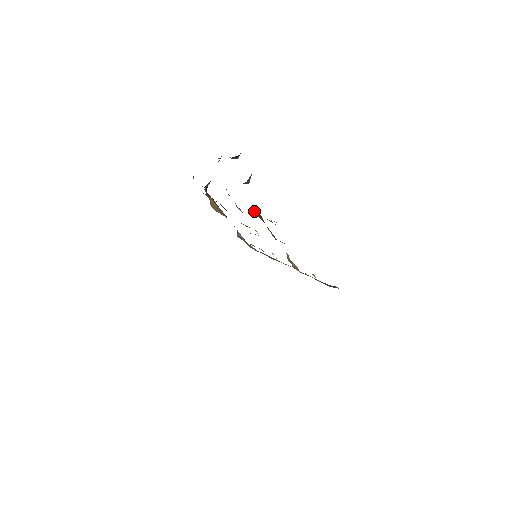
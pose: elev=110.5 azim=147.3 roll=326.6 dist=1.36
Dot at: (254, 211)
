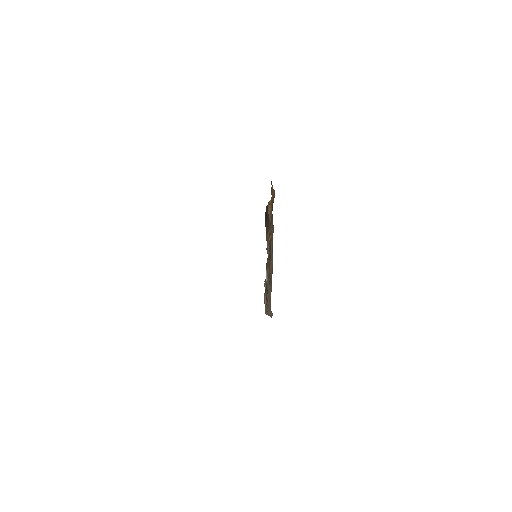
Dot at: occluded
